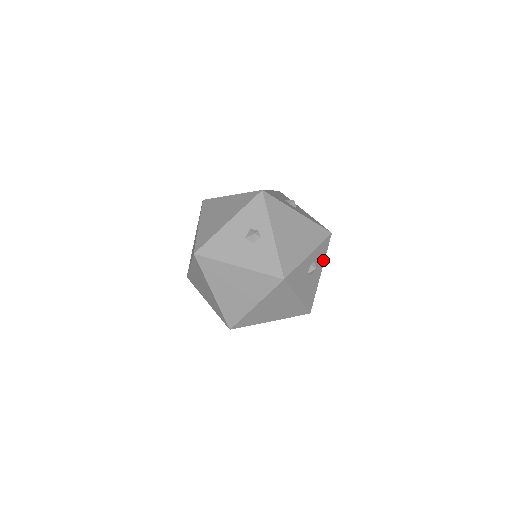
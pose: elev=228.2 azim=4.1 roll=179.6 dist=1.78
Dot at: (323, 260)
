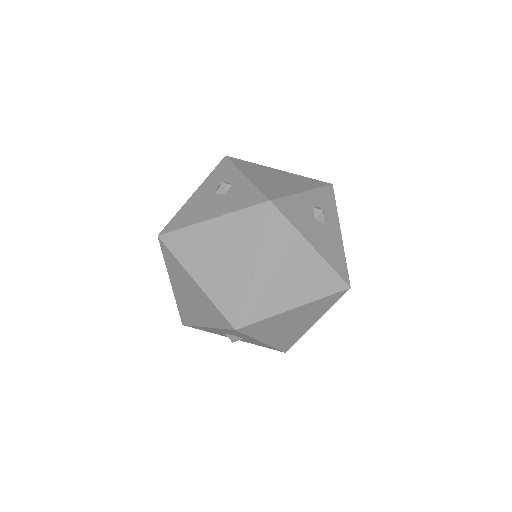
Dot at: (335, 215)
